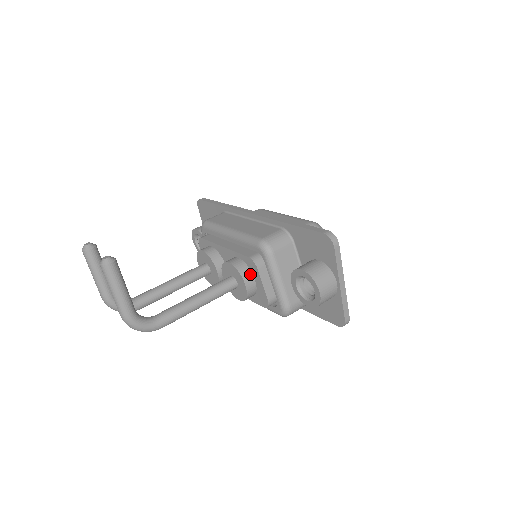
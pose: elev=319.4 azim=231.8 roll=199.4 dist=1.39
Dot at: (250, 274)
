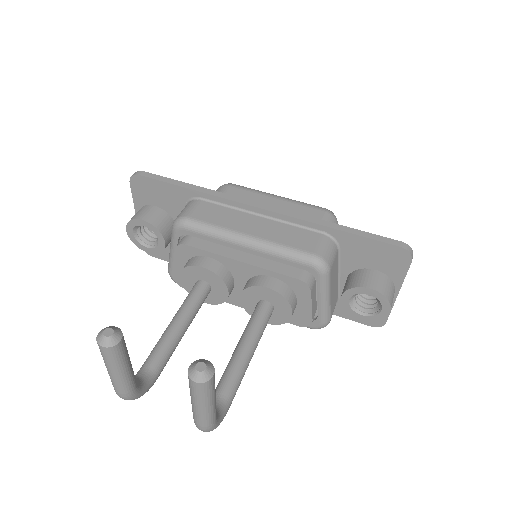
Dot at: (294, 297)
